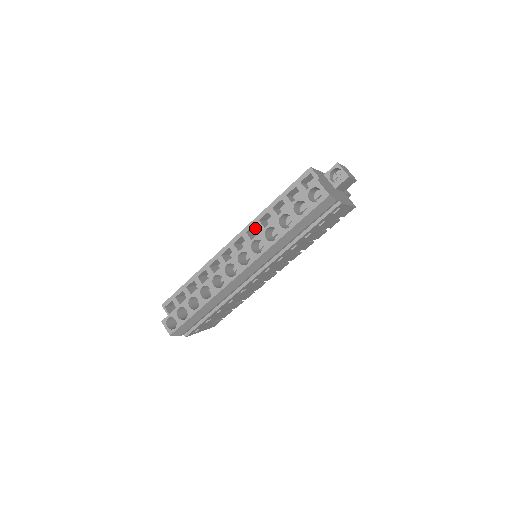
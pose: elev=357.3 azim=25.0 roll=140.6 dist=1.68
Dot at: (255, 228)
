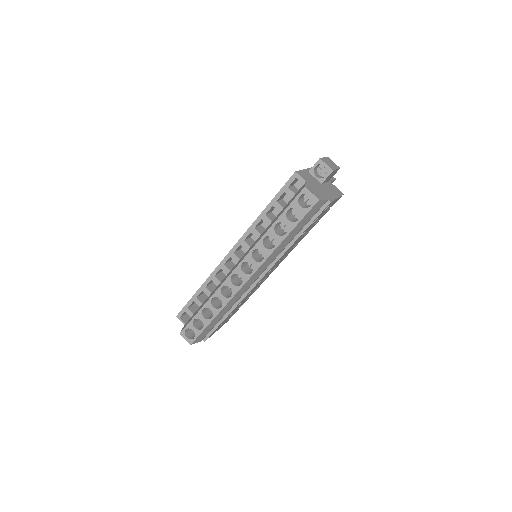
Dot at: (251, 234)
